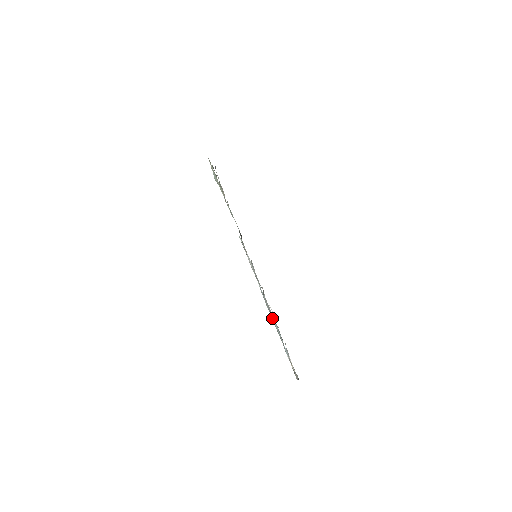
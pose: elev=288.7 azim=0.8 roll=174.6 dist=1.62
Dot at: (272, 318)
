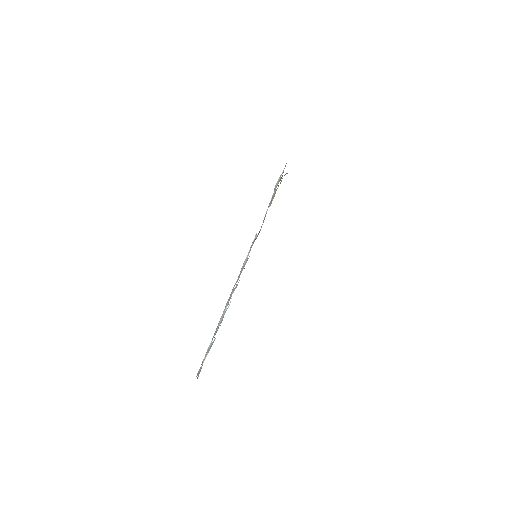
Dot at: occluded
